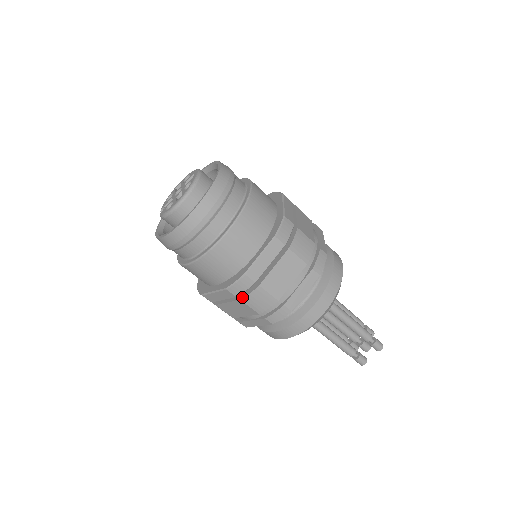
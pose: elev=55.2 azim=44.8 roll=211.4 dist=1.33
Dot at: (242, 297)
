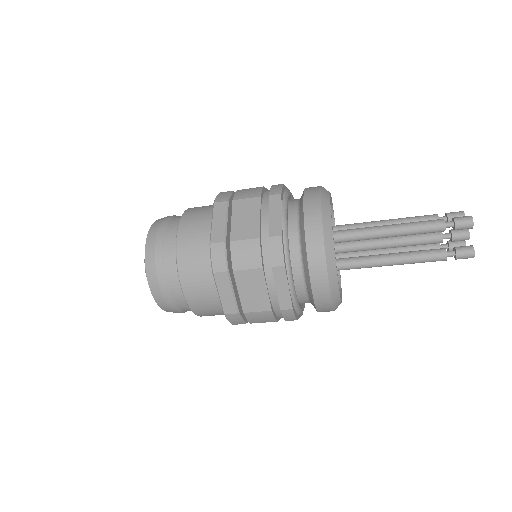
Dot at: occluded
